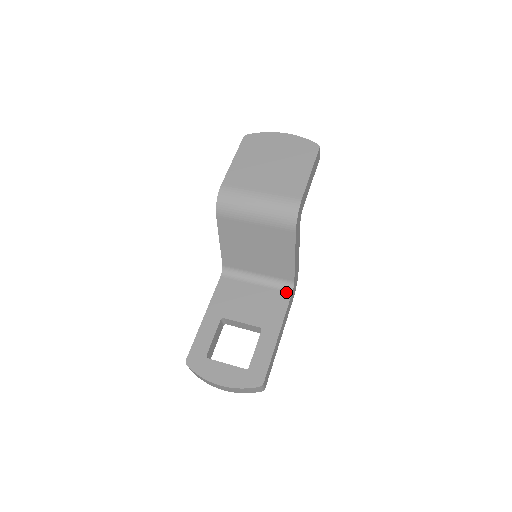
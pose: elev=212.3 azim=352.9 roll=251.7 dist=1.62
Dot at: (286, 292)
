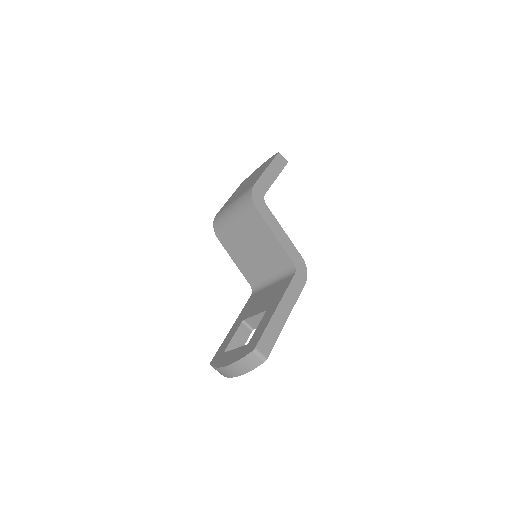
Dot at: (290, 276)
